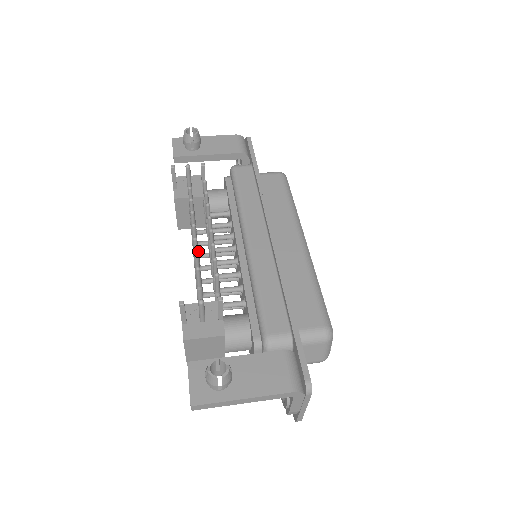
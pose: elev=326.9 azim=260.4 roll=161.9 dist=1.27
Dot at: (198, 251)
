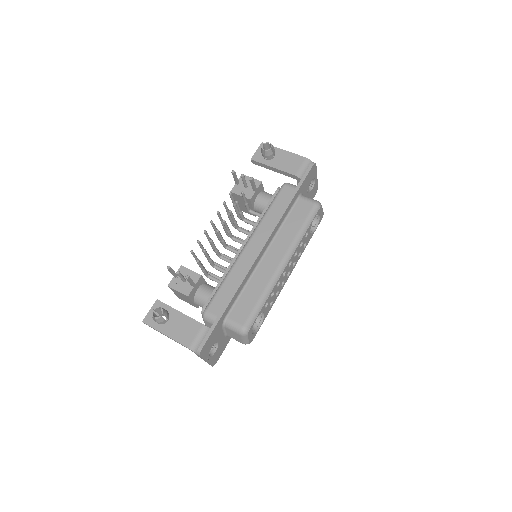
Dot at: occluded
